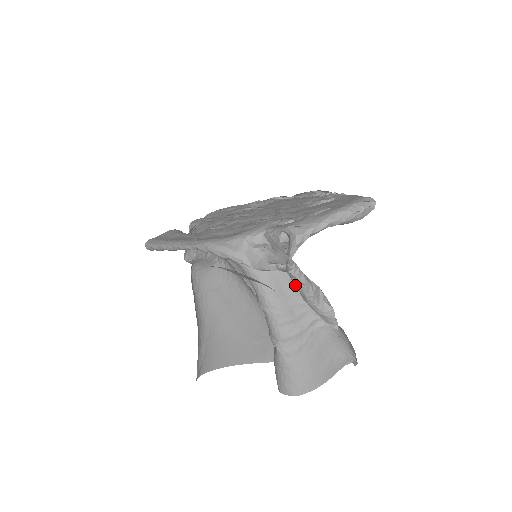
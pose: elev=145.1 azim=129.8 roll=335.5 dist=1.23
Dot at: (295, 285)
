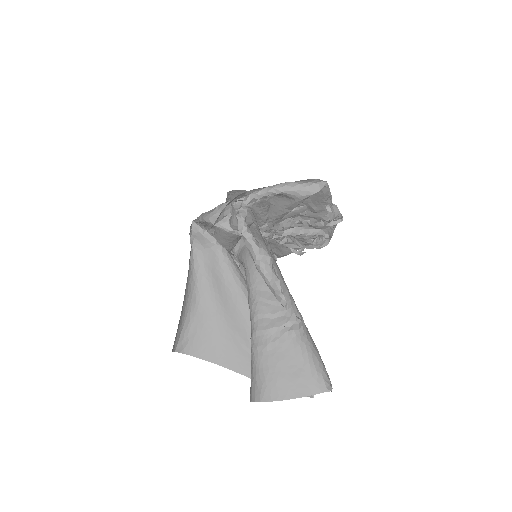
Dot at: (247, 248)
